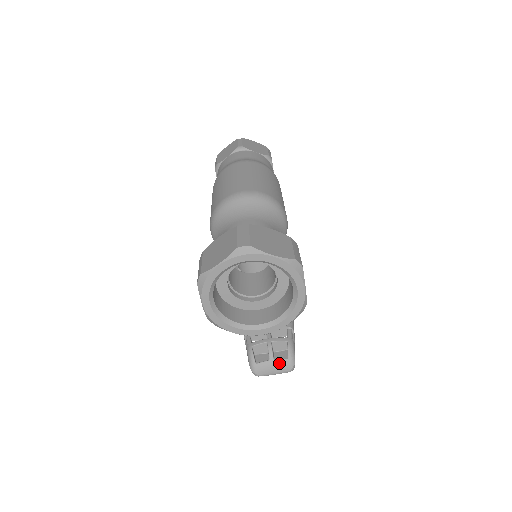
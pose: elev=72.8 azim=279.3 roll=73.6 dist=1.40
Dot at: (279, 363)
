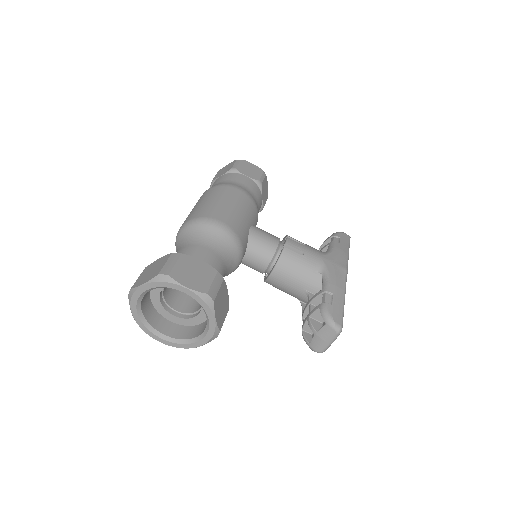
Dot at: (322, 332)
